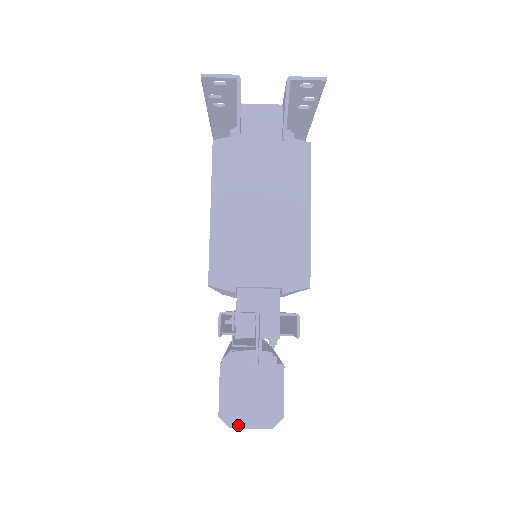
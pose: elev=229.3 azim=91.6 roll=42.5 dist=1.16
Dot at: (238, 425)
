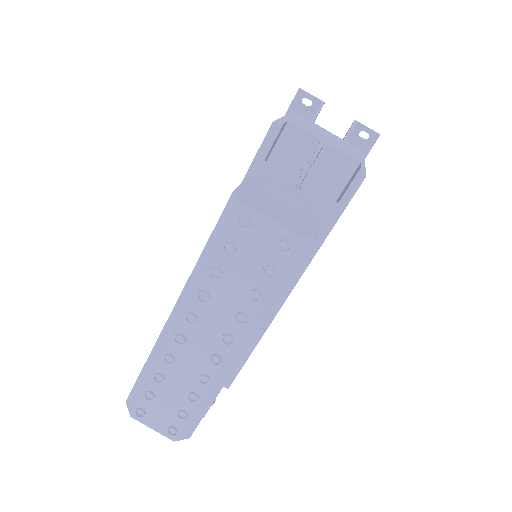
Dot at: (256, 208)
